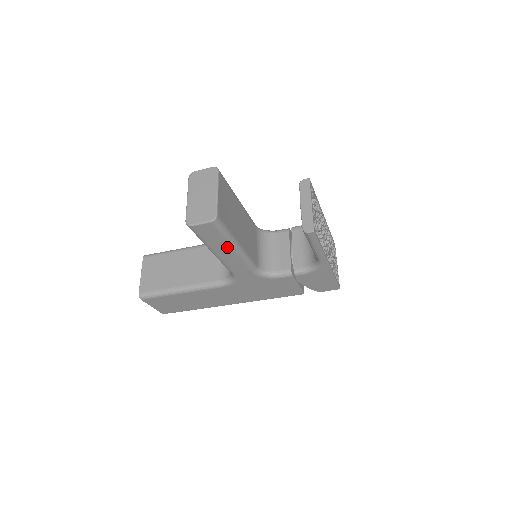
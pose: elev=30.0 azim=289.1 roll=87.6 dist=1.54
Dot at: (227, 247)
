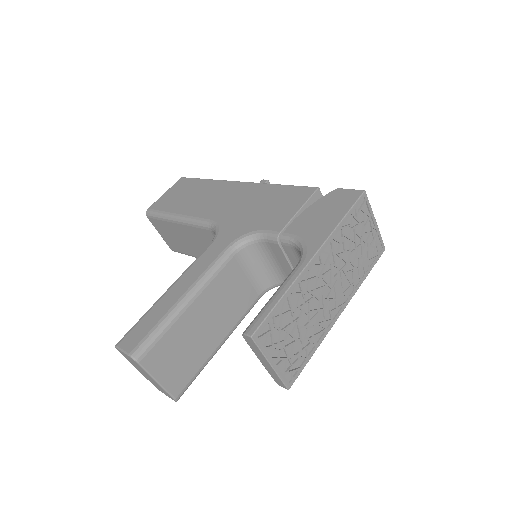
Dot at: occluded
